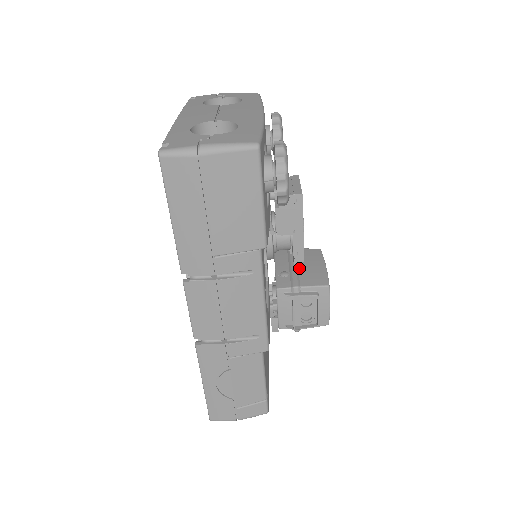
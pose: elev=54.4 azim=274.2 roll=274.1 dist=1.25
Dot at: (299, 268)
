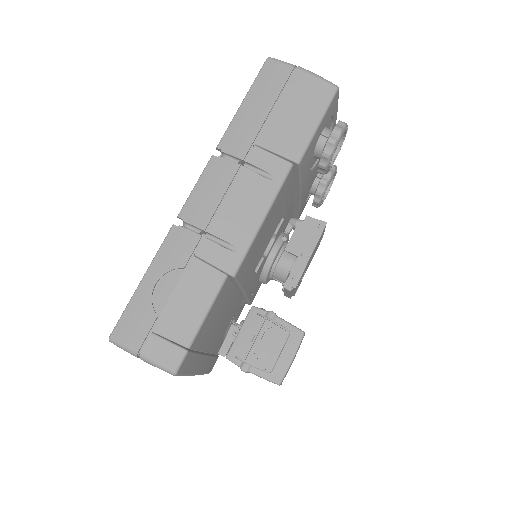
Dot at: occluded
